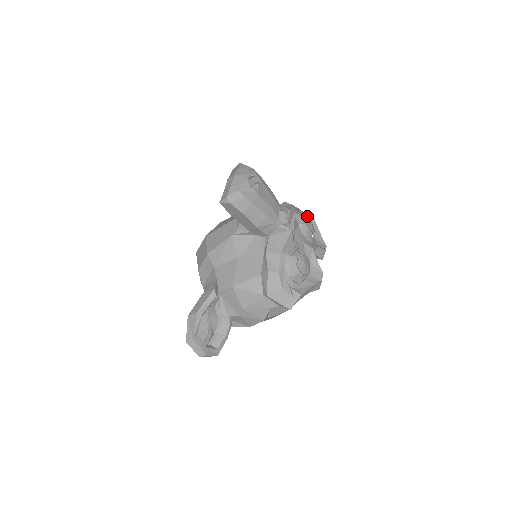
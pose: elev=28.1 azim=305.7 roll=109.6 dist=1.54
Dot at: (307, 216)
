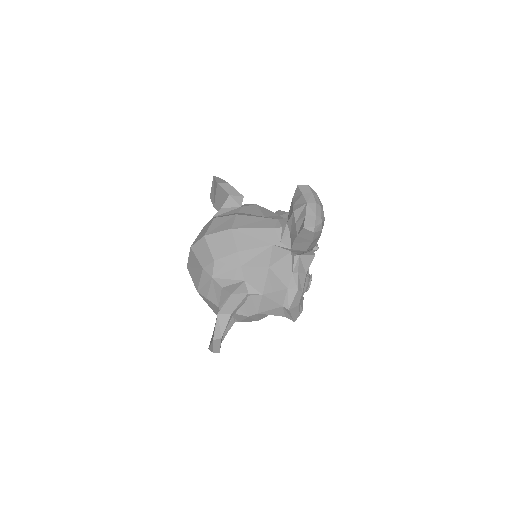
Dot at: occluded
